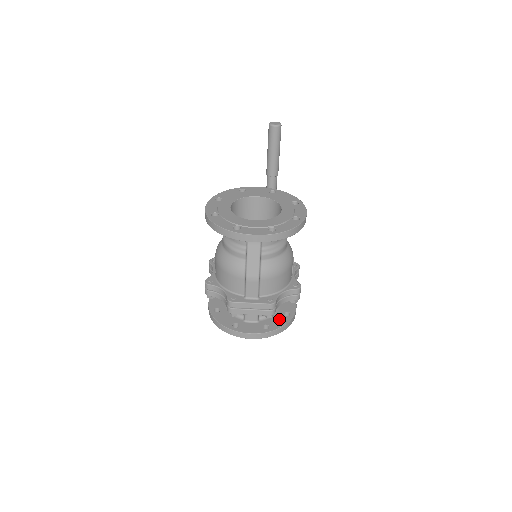
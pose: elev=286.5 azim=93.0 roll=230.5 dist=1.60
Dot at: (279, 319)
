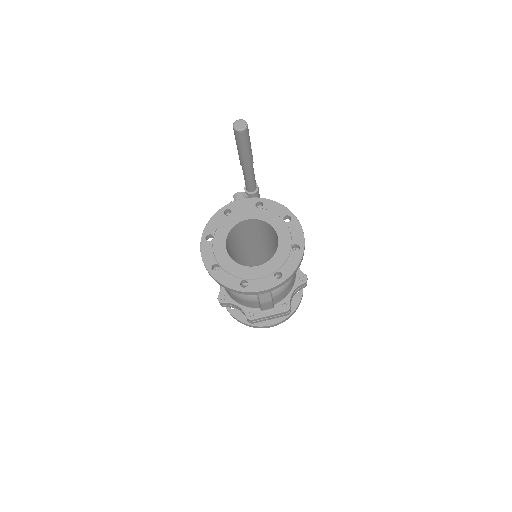
Dot at: occluded
